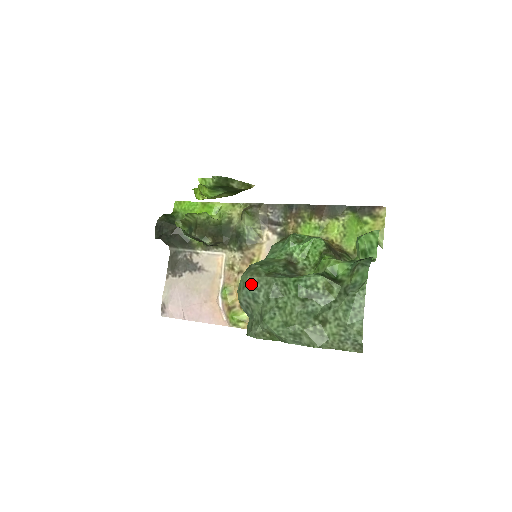
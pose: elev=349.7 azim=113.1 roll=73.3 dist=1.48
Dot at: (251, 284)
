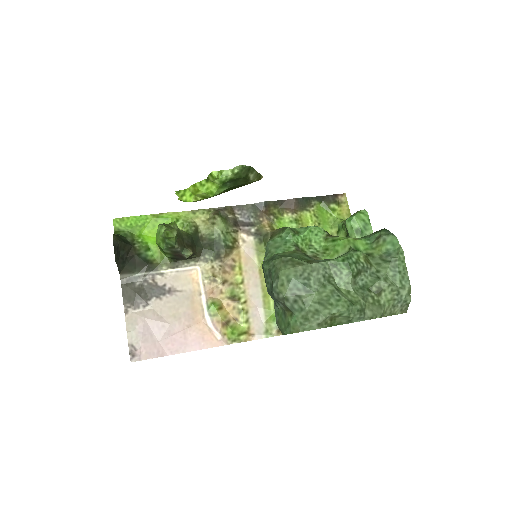
Dot at: (298, 275)
